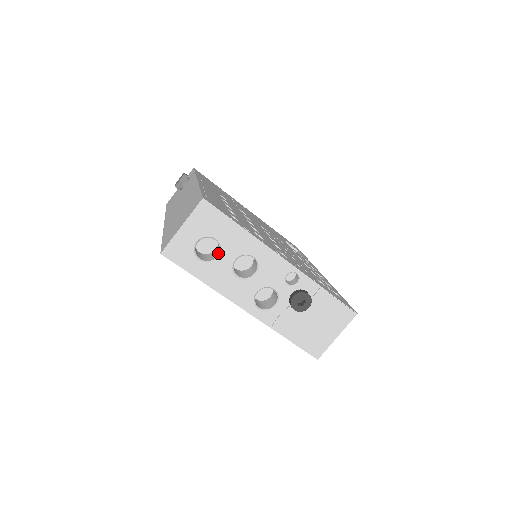
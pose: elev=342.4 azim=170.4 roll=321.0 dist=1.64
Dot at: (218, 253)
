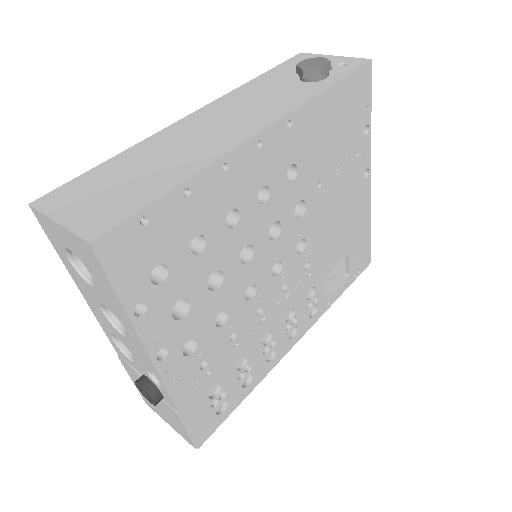
Dot at: occluded
